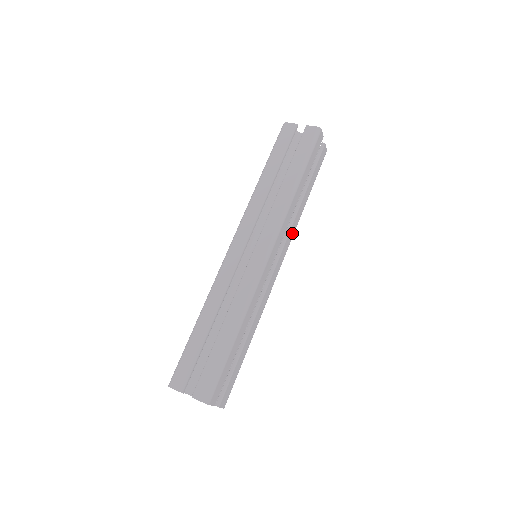
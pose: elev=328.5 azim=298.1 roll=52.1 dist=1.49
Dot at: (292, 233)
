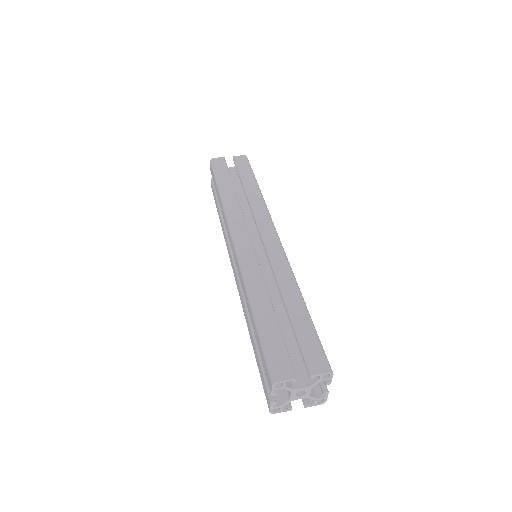
Dot at: occluded
